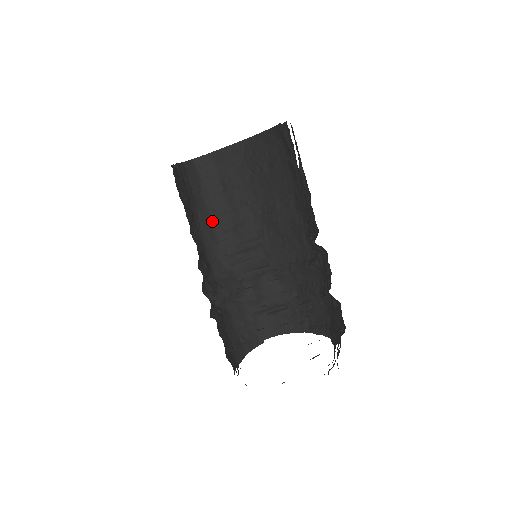
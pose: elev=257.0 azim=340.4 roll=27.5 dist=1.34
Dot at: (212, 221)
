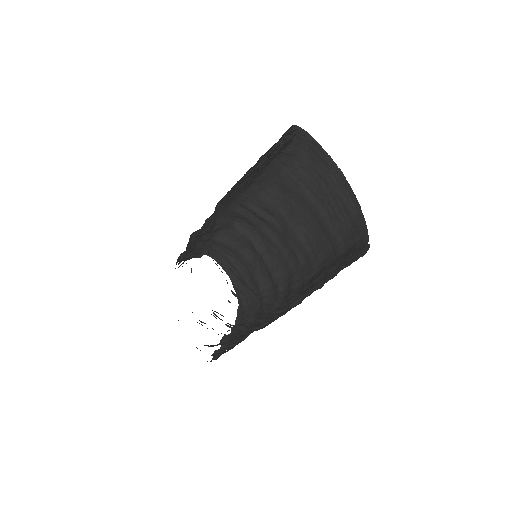
Dot at: (257, 180)
